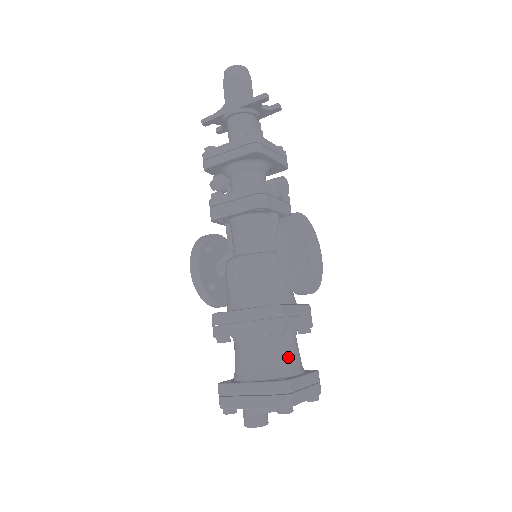
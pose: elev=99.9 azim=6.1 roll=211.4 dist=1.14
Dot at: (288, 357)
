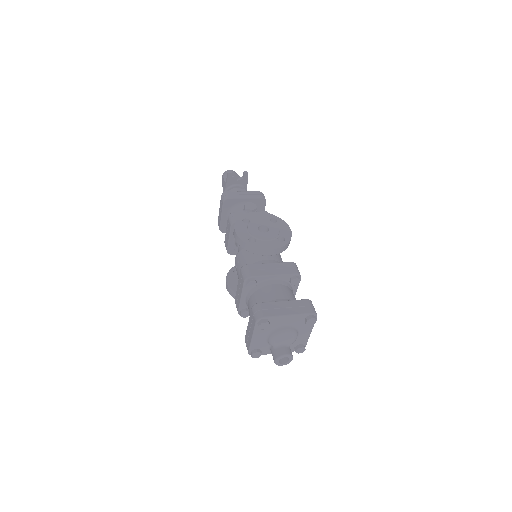
Dot at: (269, 295)
